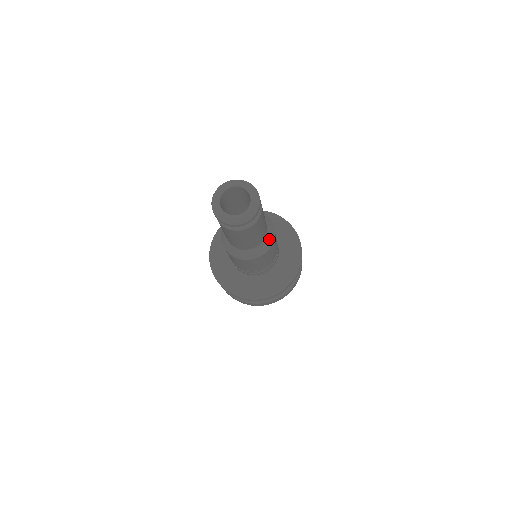
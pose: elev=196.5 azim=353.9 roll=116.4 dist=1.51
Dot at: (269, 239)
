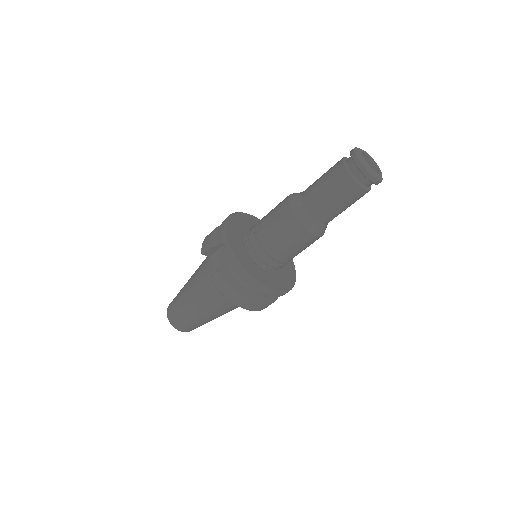
Dot at: (326, 227)
